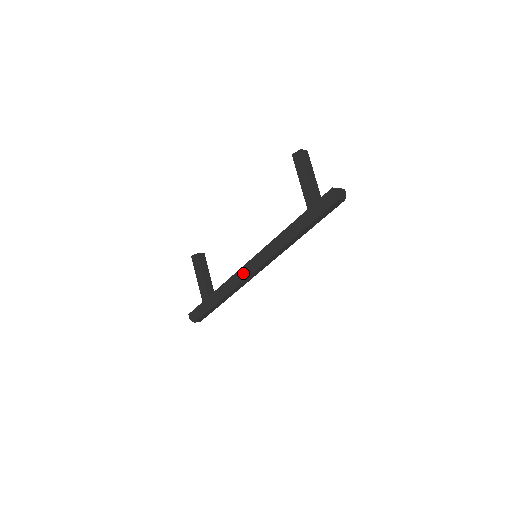
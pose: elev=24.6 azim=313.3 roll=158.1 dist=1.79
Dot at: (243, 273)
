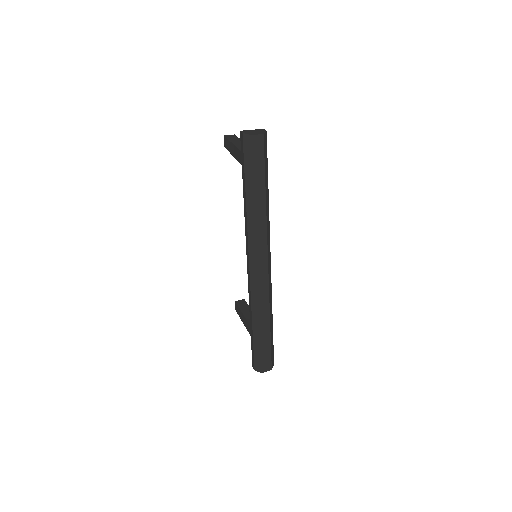
Dot at: (251, 278)
